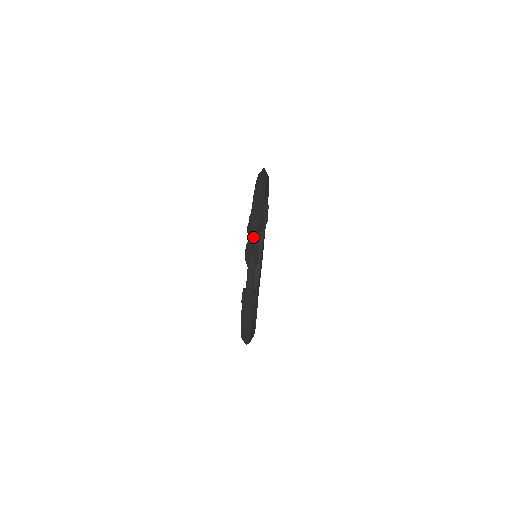
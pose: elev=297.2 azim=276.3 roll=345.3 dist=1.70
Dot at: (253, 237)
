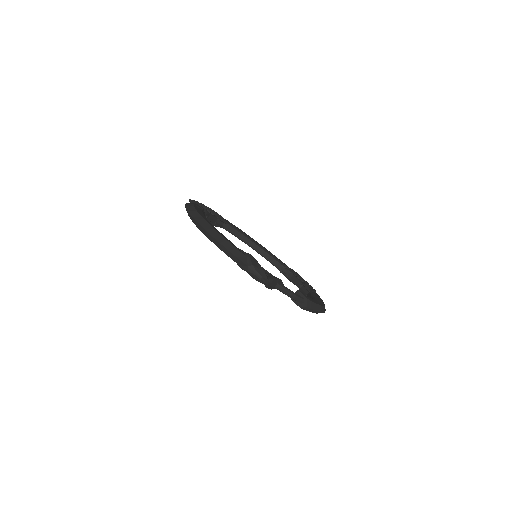
Dot at: (268, 284)
